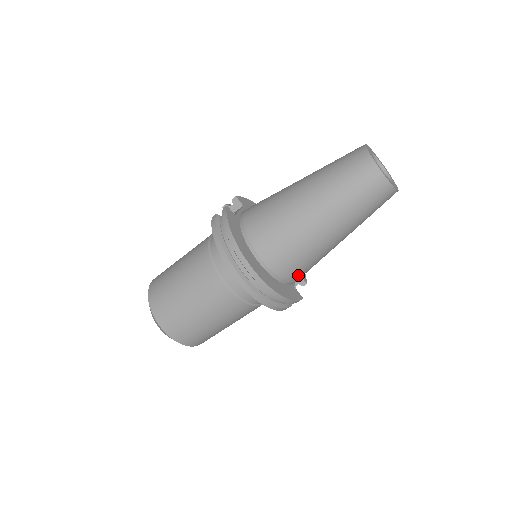
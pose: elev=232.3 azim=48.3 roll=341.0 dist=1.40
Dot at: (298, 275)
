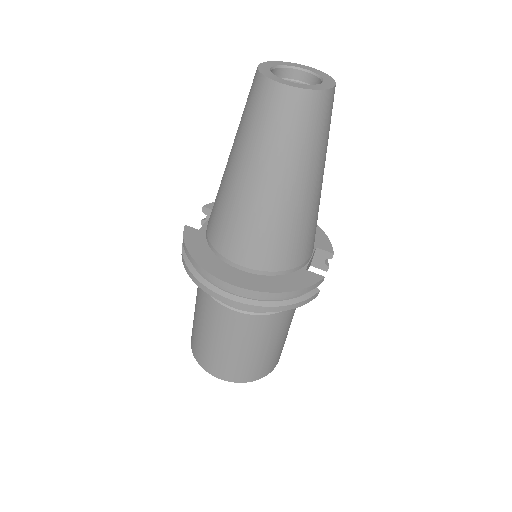
Dot at: (294, 256)
